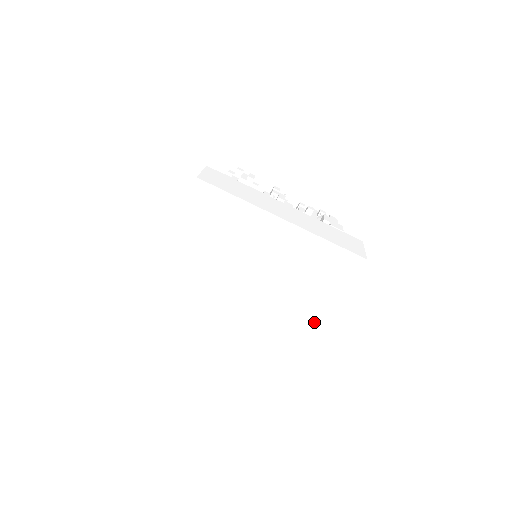
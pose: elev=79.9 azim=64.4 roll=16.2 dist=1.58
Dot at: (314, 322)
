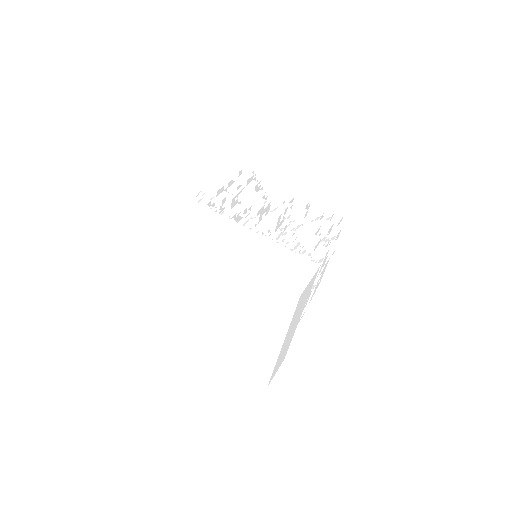
Dot at: (273, 341)
